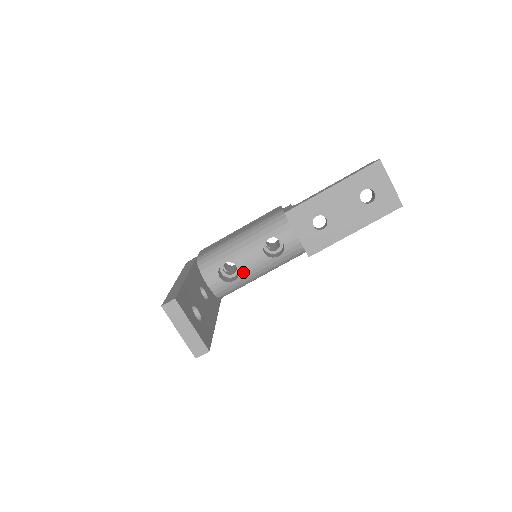
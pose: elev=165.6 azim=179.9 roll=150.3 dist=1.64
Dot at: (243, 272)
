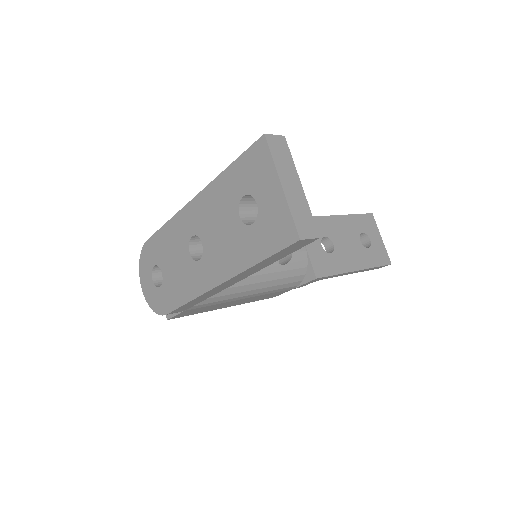
Dot at: occluded
